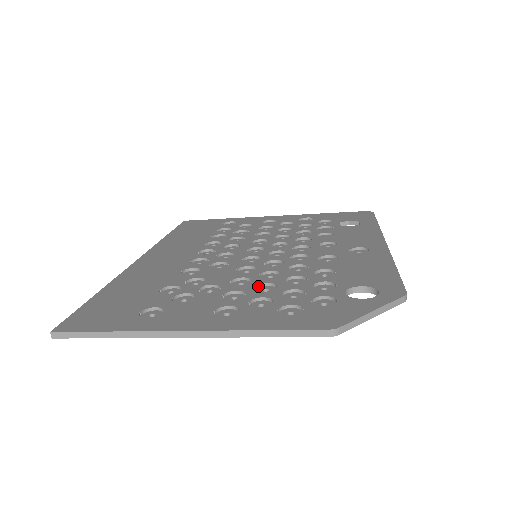
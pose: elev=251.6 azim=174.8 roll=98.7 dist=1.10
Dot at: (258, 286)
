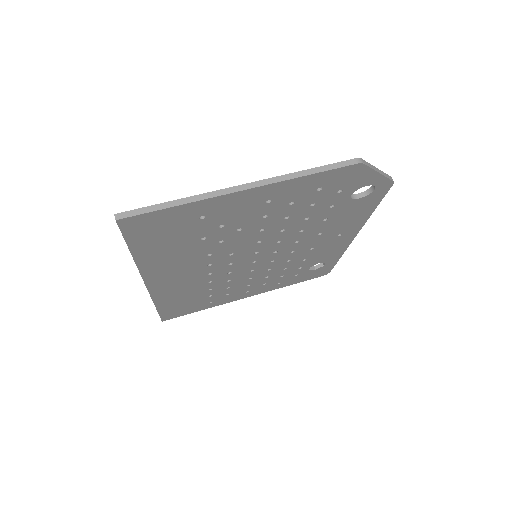
Dot at: occluded
